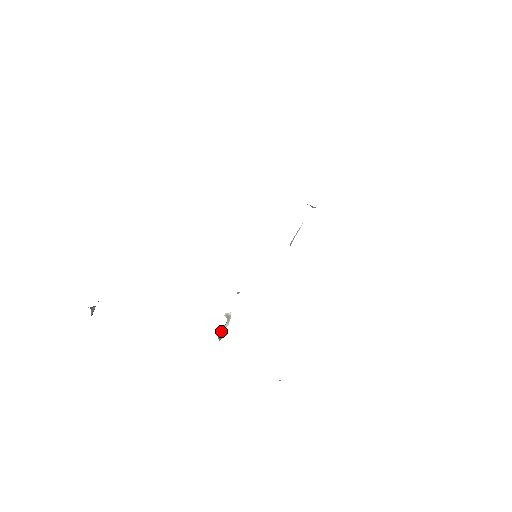
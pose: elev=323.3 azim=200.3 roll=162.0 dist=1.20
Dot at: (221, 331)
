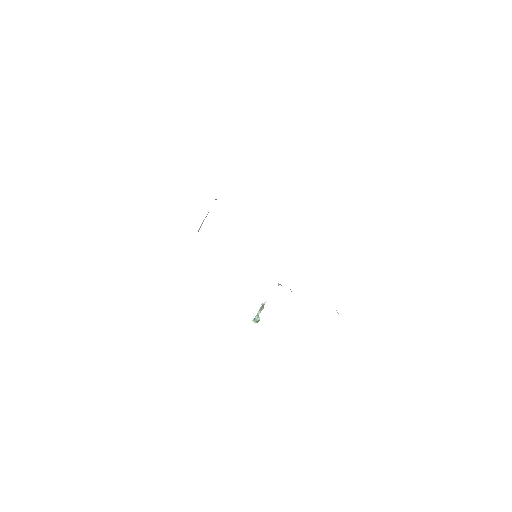
Dot at: (258, 316)
